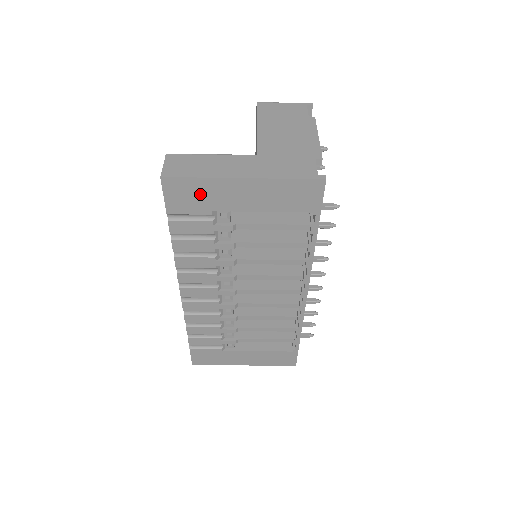
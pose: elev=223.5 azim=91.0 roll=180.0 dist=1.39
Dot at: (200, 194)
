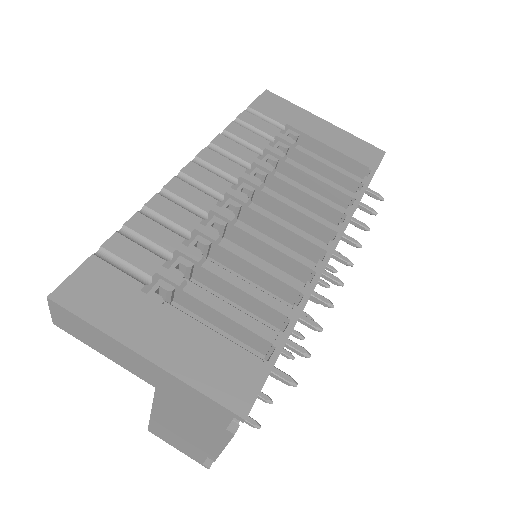
Dot at: (286, 111)
